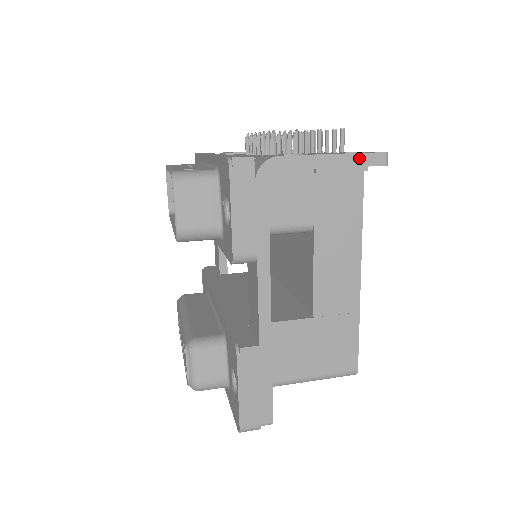
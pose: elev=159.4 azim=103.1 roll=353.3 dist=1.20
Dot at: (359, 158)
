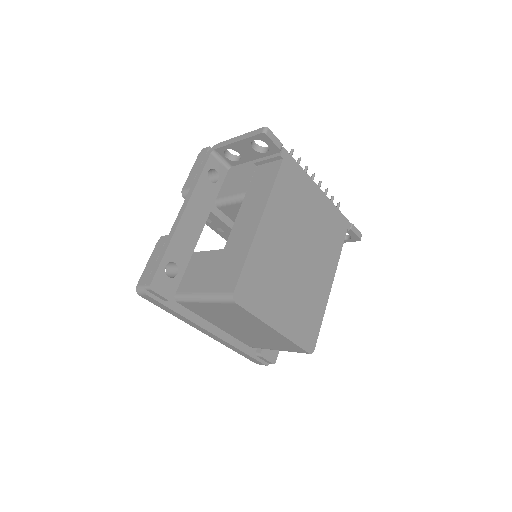
Dot at: (251, 134)
